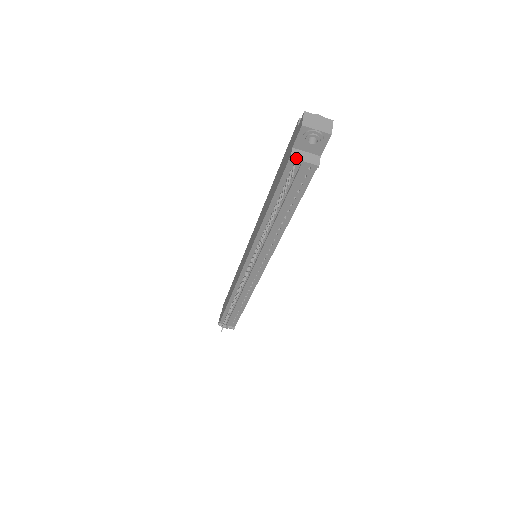
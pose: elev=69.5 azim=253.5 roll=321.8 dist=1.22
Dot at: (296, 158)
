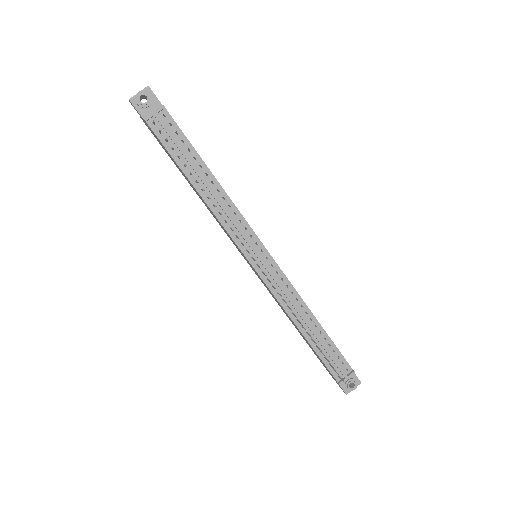
Dot at: (147, 116)
